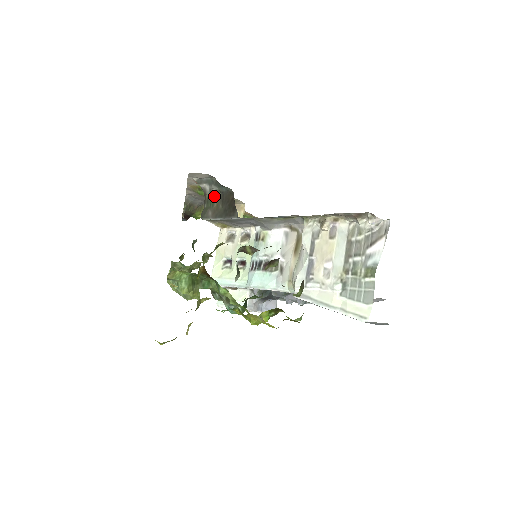
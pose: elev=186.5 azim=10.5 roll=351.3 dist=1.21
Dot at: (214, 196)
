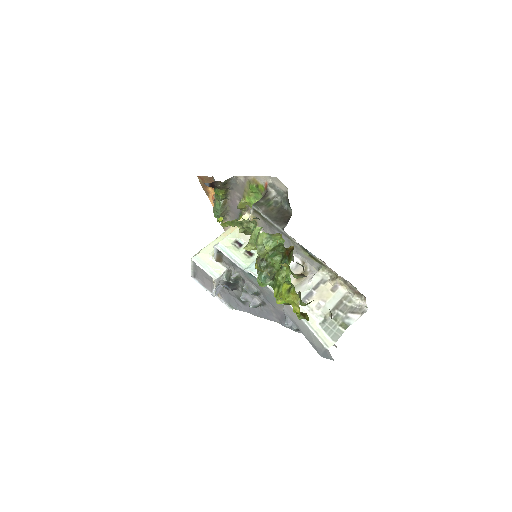
Dot at: (273, 202)
